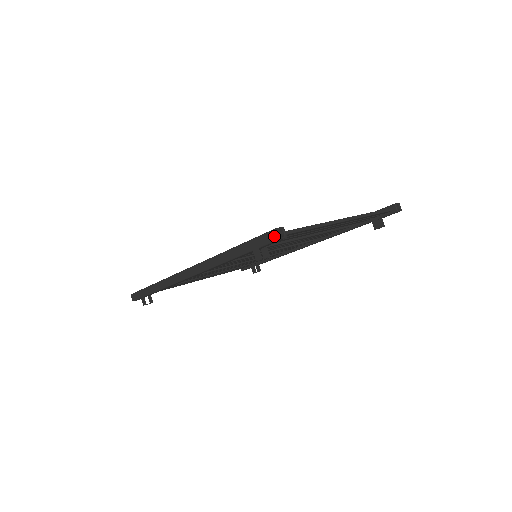
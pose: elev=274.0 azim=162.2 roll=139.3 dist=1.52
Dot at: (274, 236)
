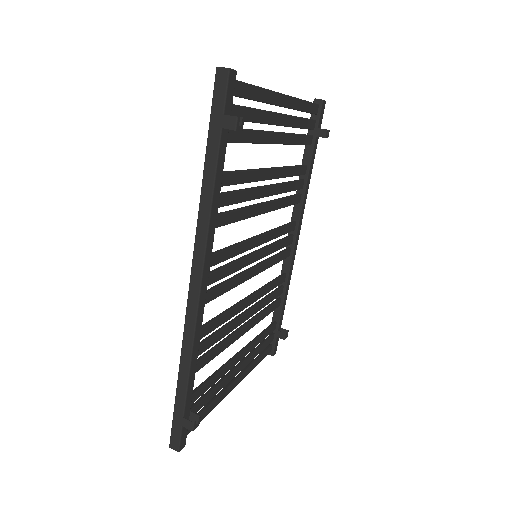
Dot at: (222, 75)
